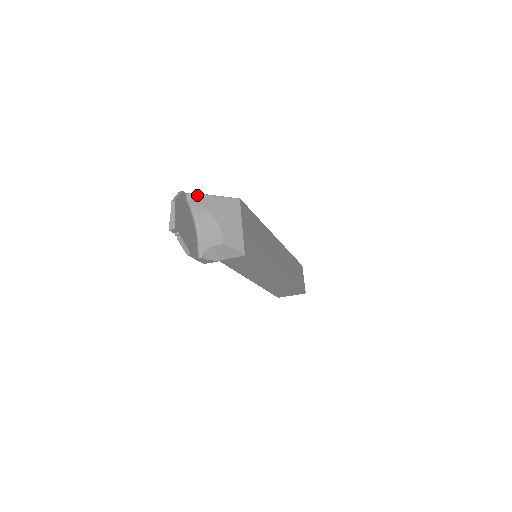
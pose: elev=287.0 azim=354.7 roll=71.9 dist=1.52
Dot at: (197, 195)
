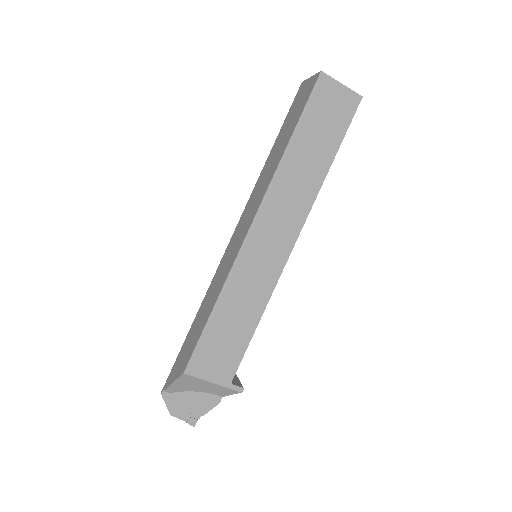
Dot at: (168, 390)
